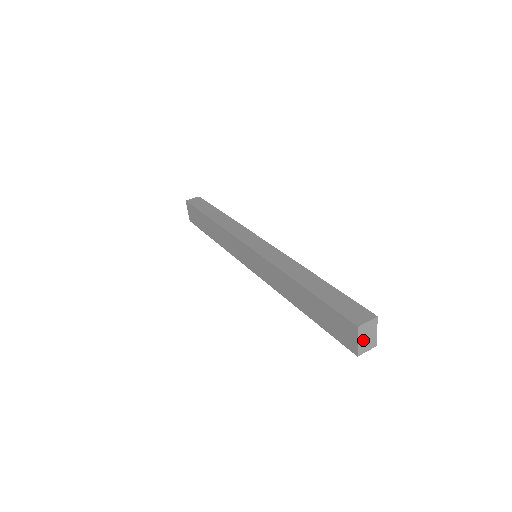
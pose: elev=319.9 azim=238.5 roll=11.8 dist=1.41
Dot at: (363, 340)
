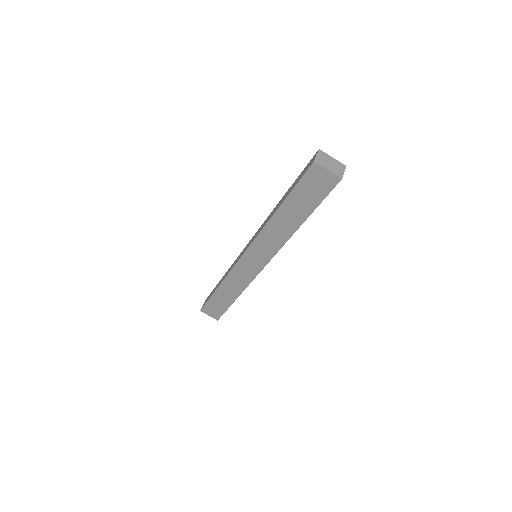
Dot at: (330, 168)
